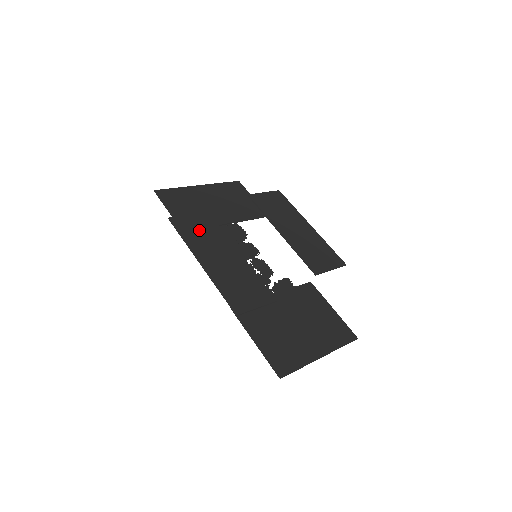
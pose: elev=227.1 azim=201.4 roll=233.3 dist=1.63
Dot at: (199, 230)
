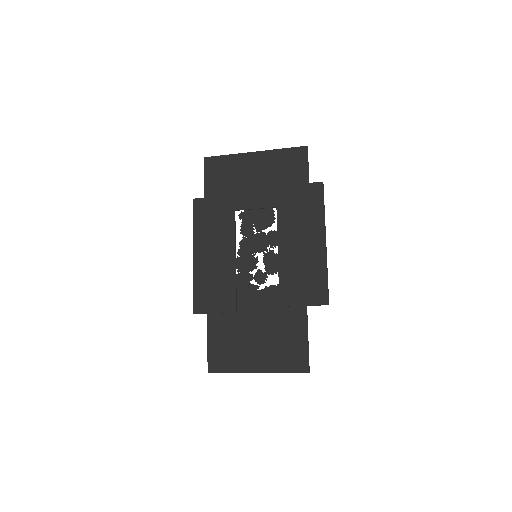
Dot at: (212, 218)
